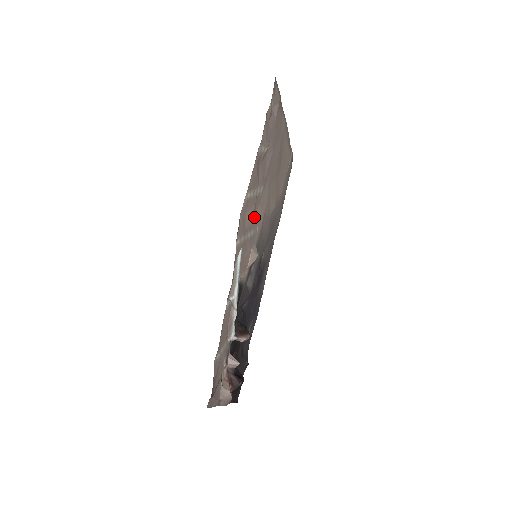
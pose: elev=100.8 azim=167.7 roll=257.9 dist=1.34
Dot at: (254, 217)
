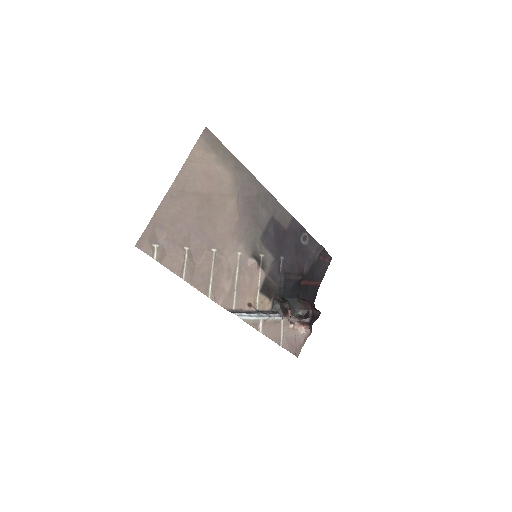
Dot at: (228, 263)
